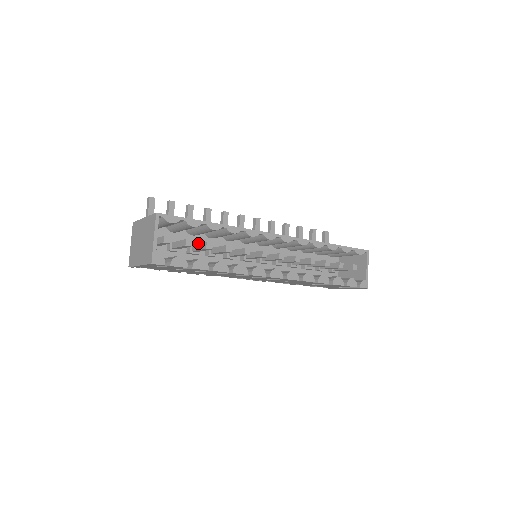
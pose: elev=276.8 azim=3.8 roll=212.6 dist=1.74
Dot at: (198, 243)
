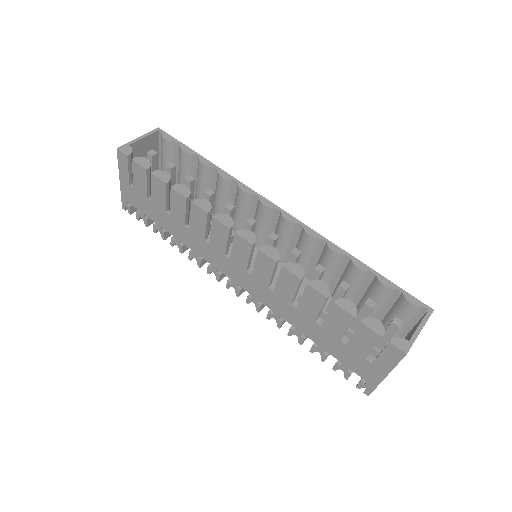
Dot at: occluded
